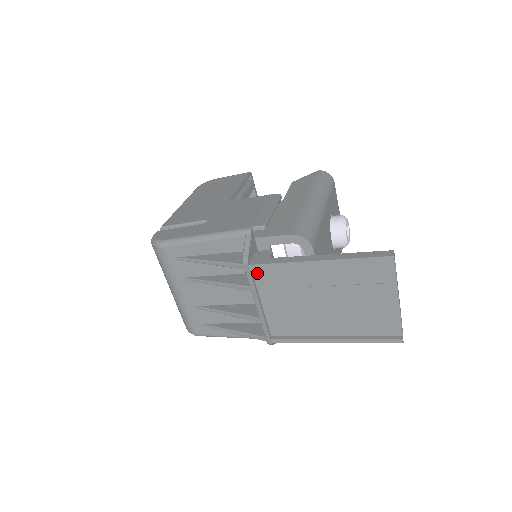
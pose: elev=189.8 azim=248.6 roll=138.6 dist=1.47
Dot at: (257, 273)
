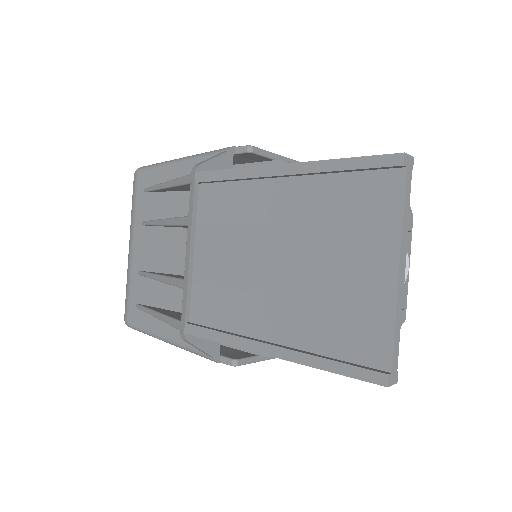
Dot at: (203, 192)
